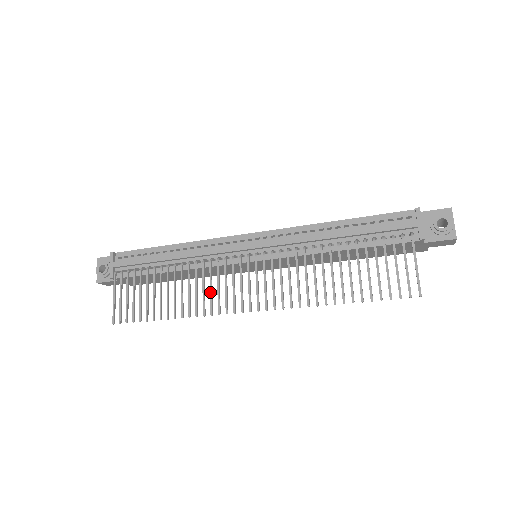
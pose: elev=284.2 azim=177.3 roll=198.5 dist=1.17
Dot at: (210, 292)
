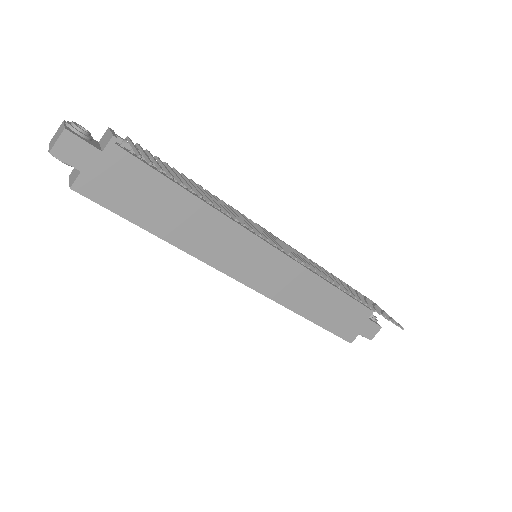
Dot at: occluded
